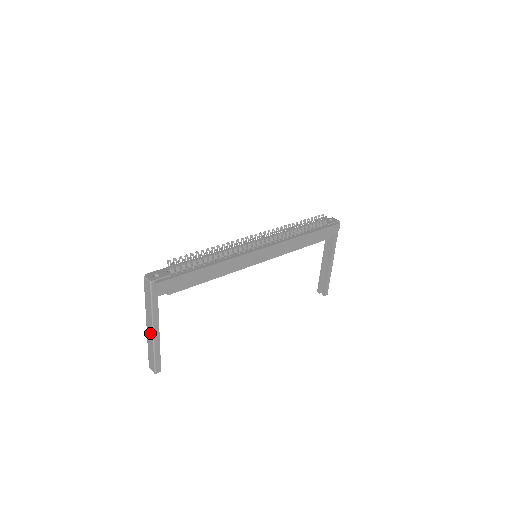
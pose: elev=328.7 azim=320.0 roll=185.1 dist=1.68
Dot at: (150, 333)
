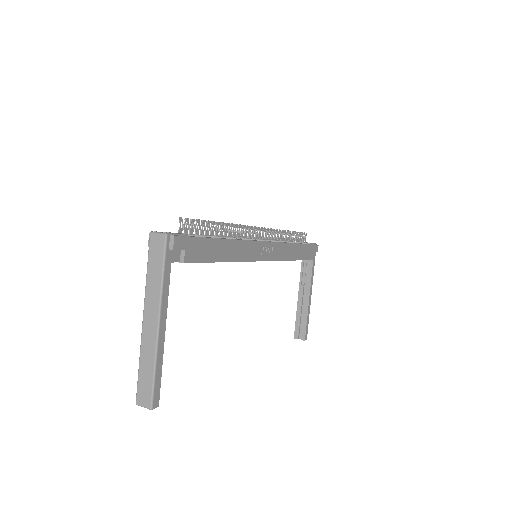
Dot at: (151, 330)
